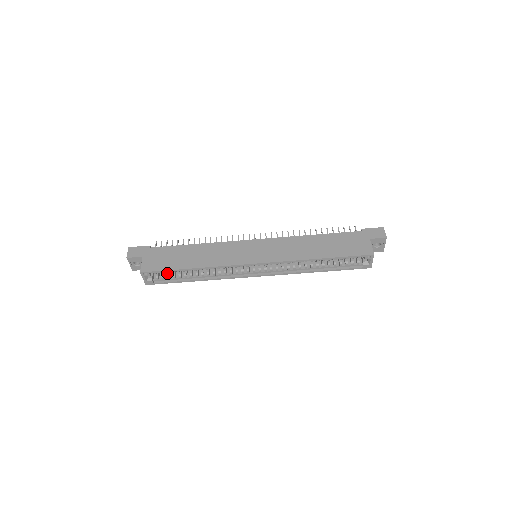
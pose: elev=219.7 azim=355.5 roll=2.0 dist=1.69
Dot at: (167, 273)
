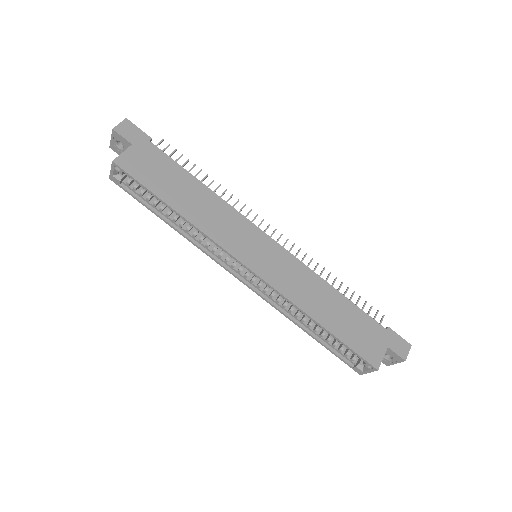
Dot at: occluded
